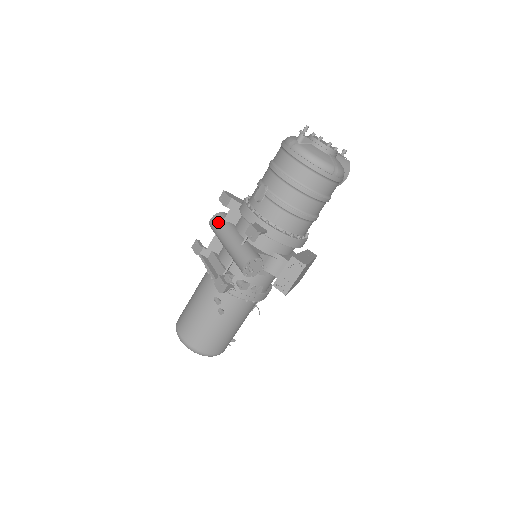
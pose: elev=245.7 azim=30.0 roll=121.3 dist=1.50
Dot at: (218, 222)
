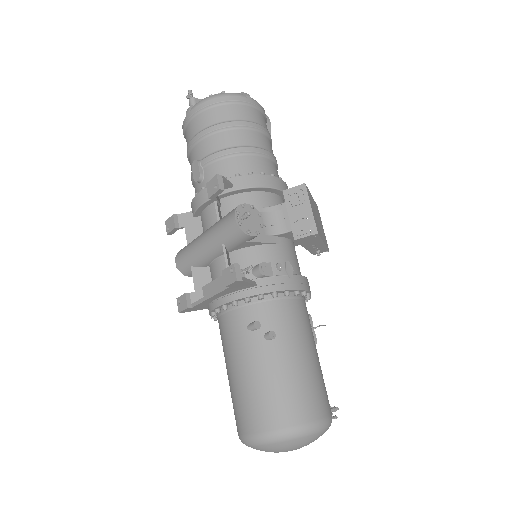
Dot at: (183, 251)
